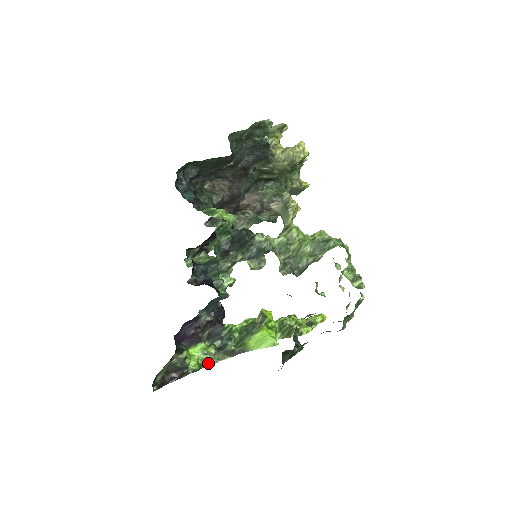
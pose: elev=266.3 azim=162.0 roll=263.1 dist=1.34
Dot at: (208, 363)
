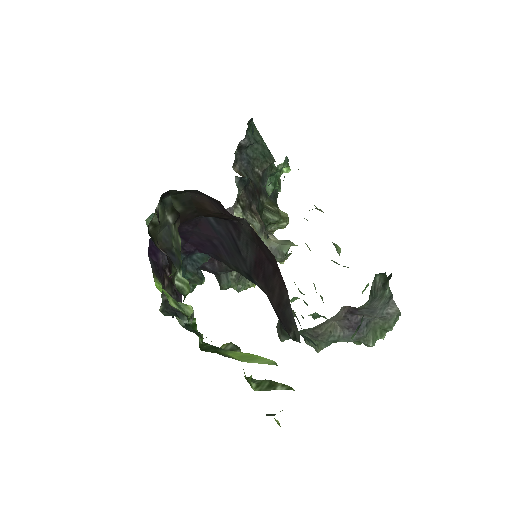
Dot at: occluded
